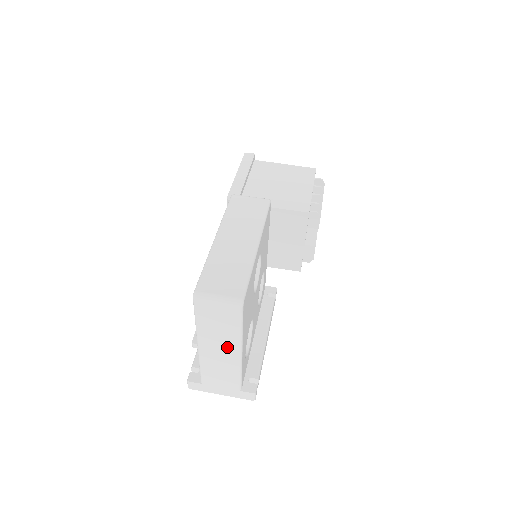
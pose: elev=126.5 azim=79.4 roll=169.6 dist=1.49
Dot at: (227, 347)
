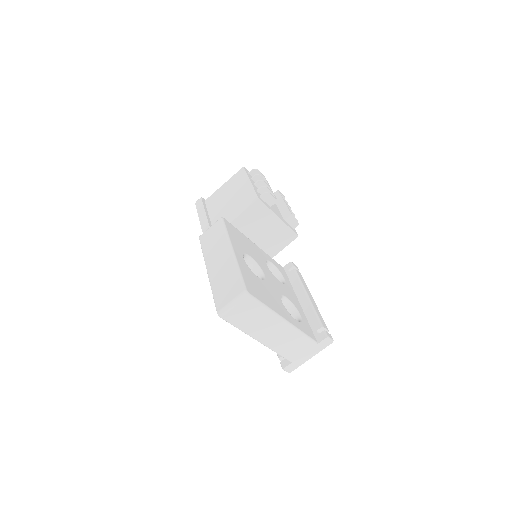
Dot at: (274, 326)
